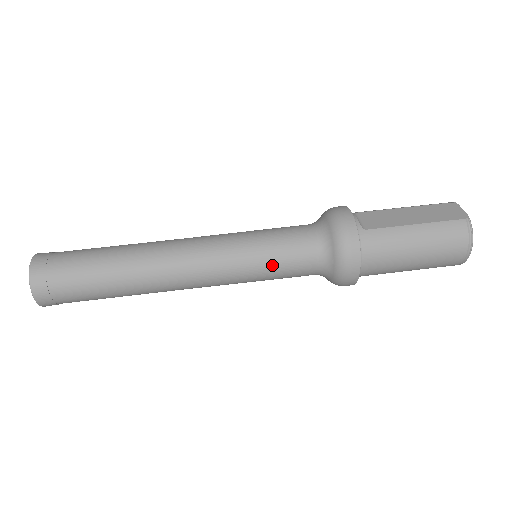
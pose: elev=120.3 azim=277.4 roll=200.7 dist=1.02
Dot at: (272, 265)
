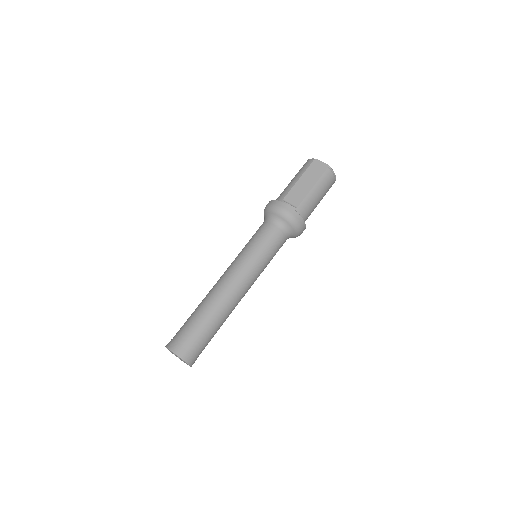
Dot at: (272, 256)
